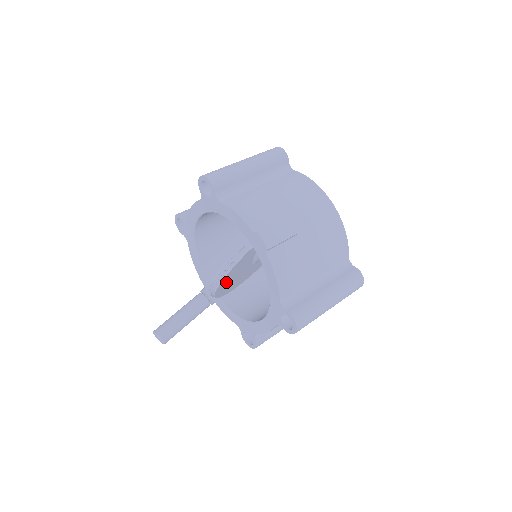
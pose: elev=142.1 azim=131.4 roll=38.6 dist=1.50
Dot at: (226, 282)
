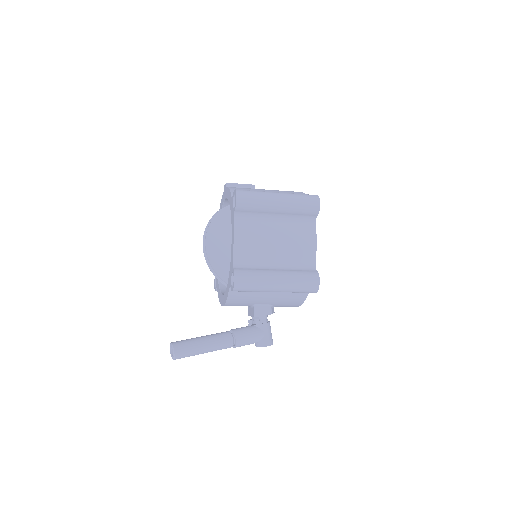
Dot at: (216, 245)
